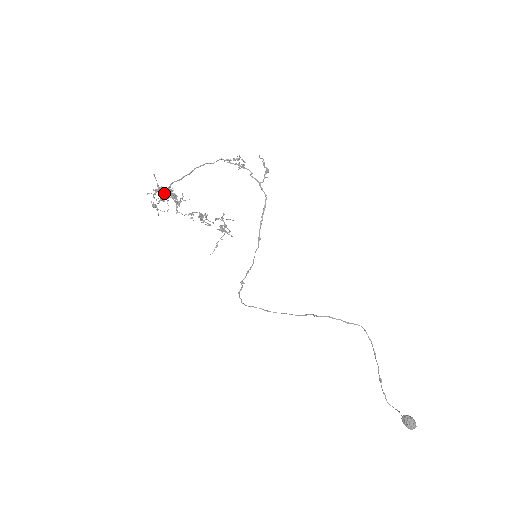
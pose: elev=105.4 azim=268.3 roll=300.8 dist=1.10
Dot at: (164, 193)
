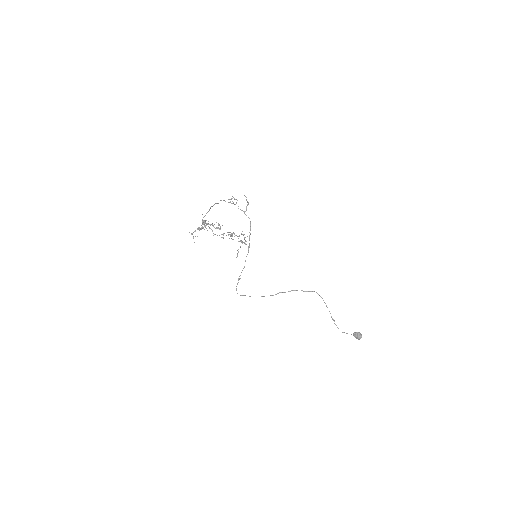
Dot at: (206, 224)
